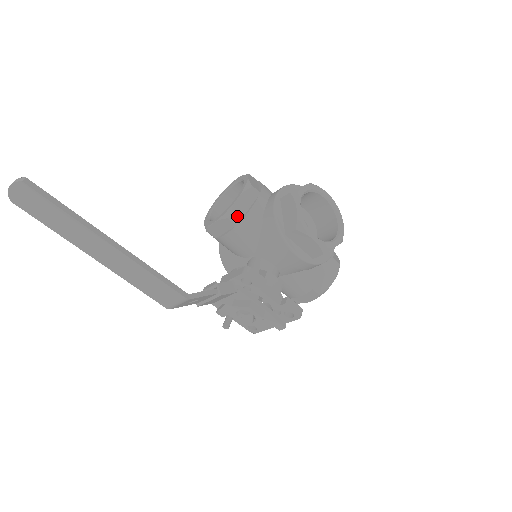
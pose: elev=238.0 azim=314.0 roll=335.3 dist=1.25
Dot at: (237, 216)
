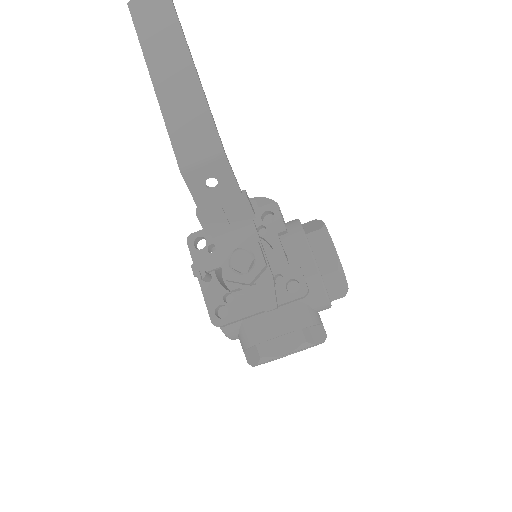
Dot at: (260, 206)
